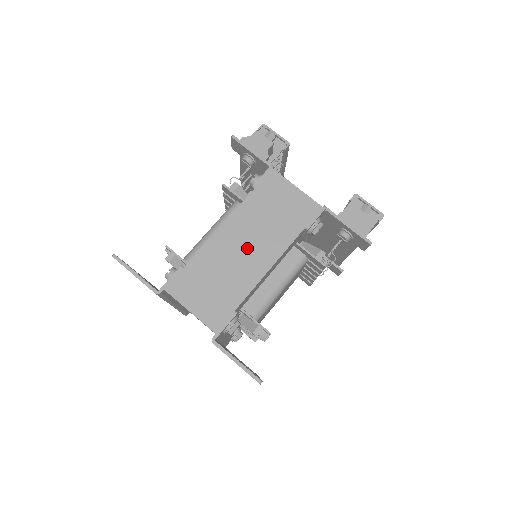
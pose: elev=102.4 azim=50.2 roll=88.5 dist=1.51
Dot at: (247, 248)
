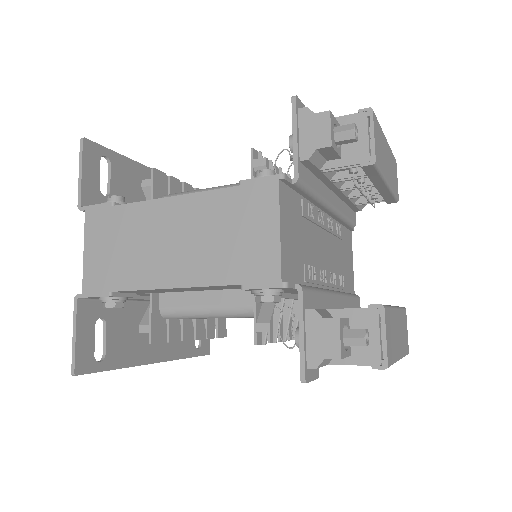
Dot at: (171, 244)
